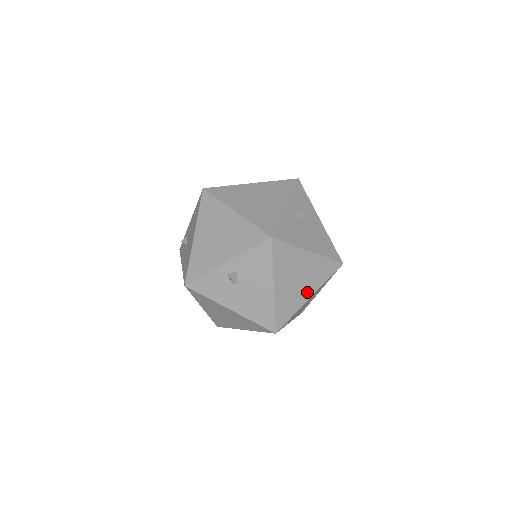
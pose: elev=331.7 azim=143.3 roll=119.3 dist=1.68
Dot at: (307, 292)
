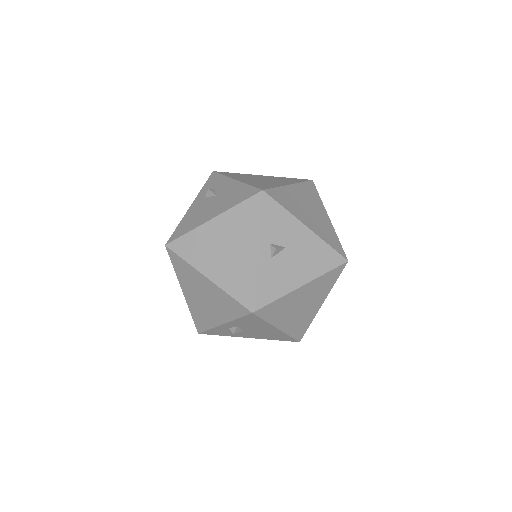
Dot at: (317, 304)
